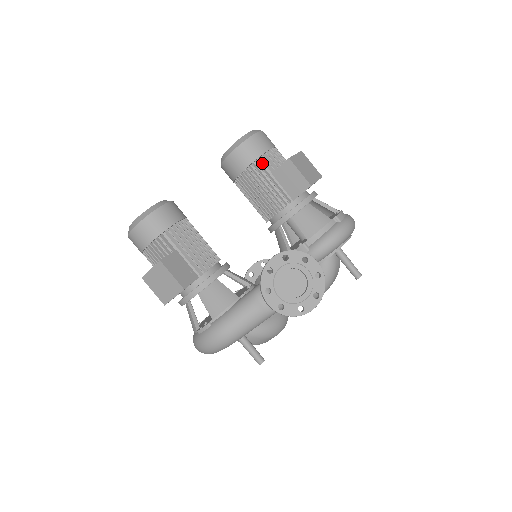
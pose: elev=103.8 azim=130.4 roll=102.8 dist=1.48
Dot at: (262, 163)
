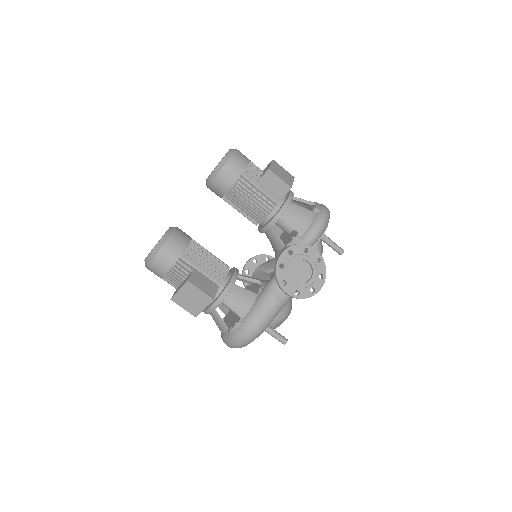
Dot at: (245, 177)
